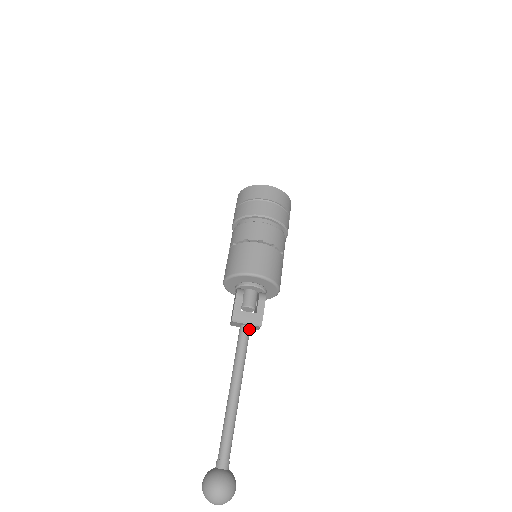
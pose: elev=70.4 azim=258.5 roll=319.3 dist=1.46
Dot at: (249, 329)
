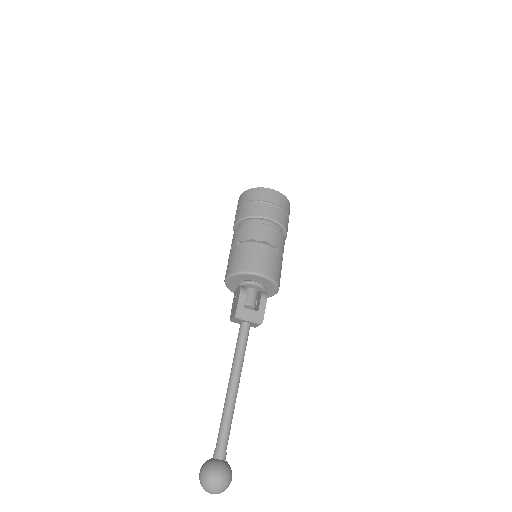
Dot at: (249, 326)
